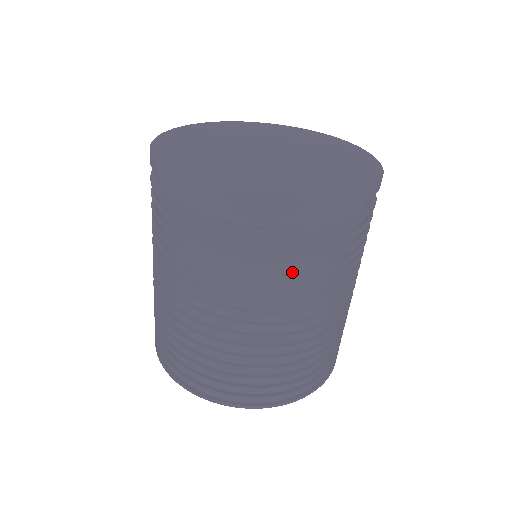
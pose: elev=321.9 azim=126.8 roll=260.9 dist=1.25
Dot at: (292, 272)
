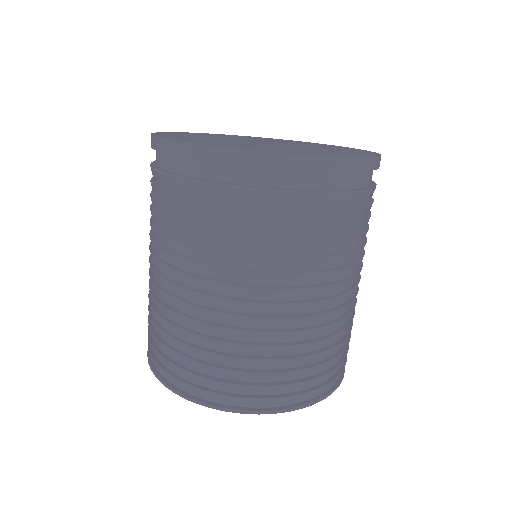
Dot at: (320, 240)
